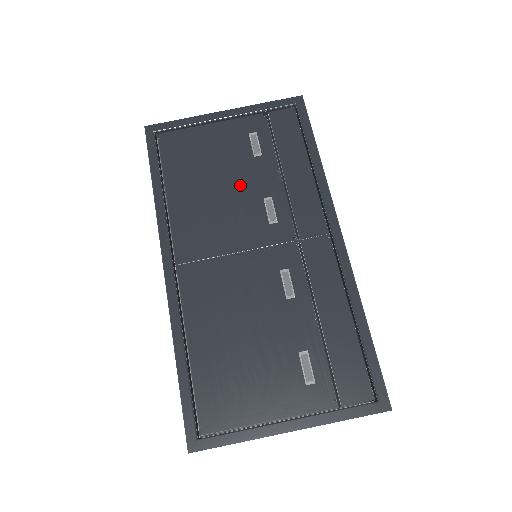
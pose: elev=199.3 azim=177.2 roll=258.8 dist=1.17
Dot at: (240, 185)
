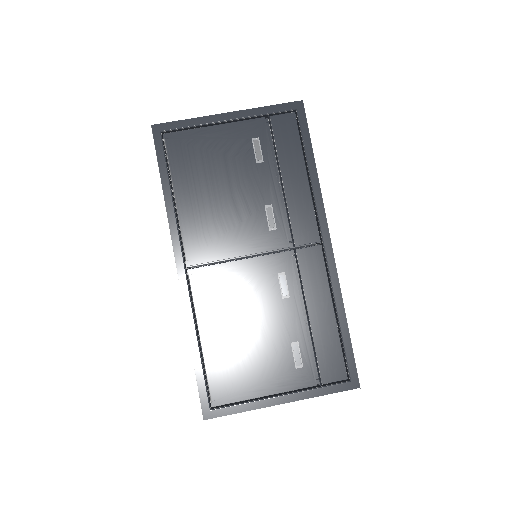
Dot at: (243, 192)
